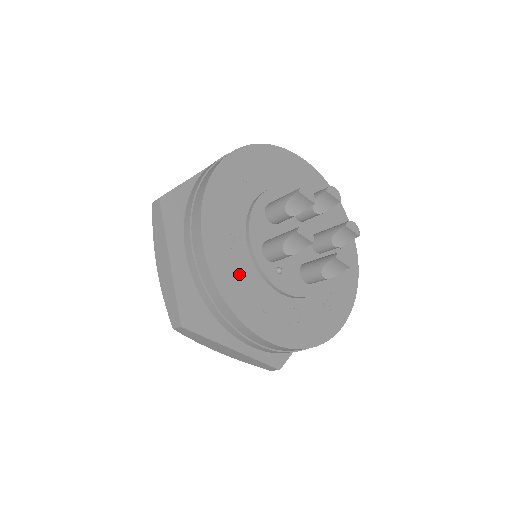
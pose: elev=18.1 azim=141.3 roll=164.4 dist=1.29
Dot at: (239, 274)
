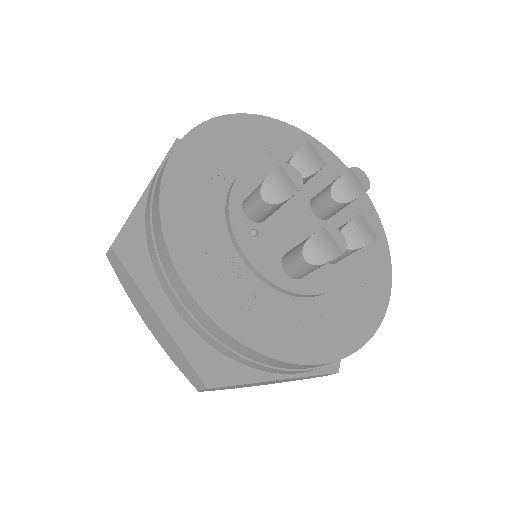
Dot at: (198, 203)
